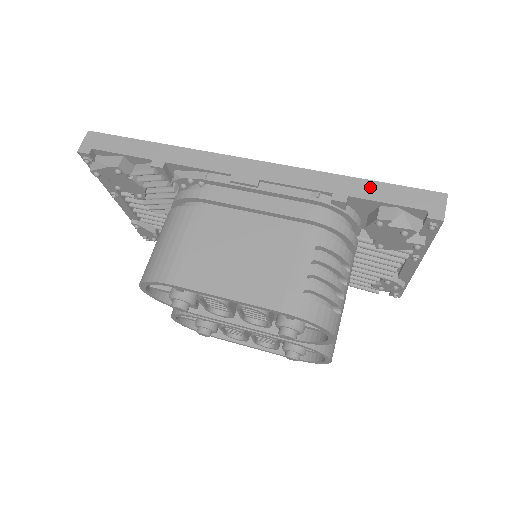
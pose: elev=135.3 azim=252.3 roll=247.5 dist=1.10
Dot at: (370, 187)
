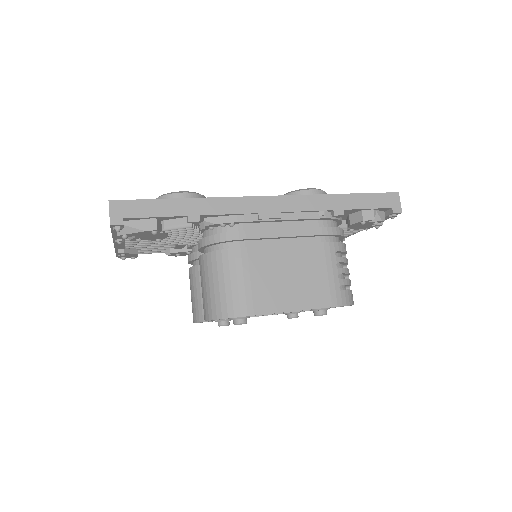
Dot at: (354, 199)
